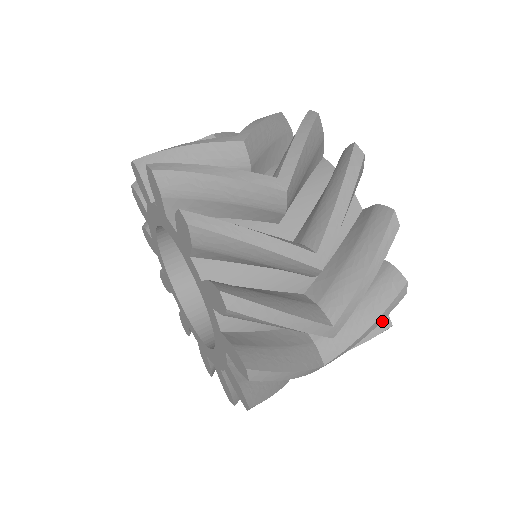
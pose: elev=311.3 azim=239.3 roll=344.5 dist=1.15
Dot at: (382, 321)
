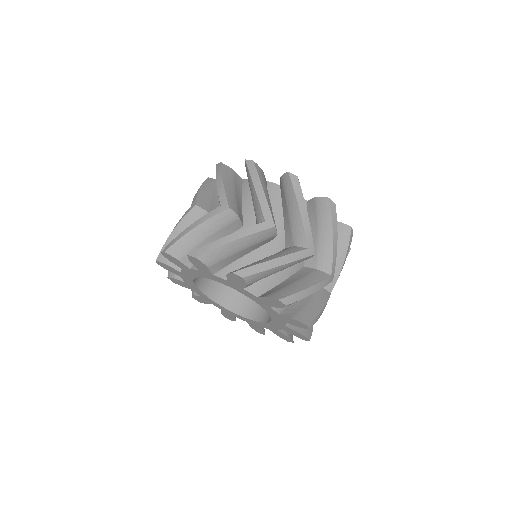
Dot at: occluded
